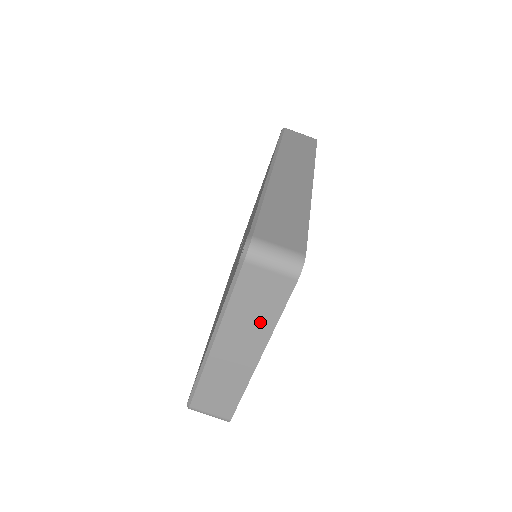
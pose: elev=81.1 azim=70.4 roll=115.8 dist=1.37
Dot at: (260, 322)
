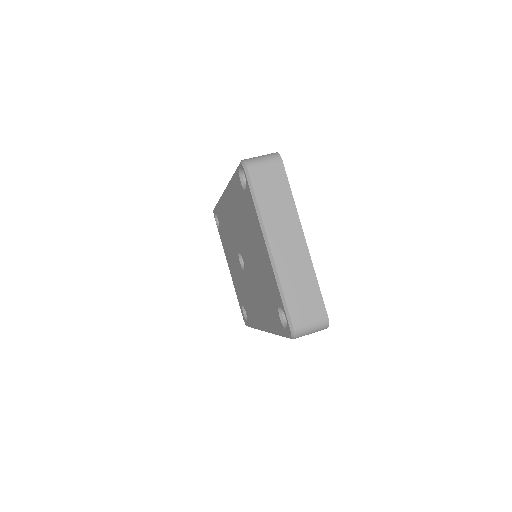
Dot at: (284, 206)
